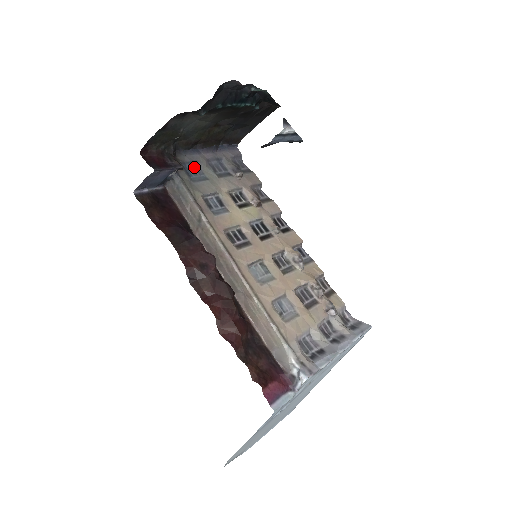
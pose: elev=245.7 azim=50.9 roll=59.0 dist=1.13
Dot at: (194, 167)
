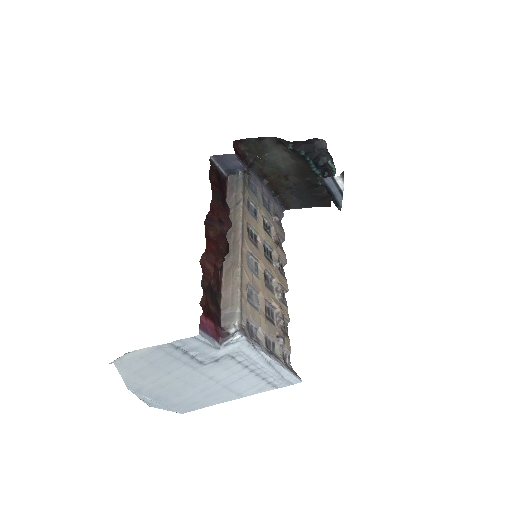
Dot at: (254, 185)
